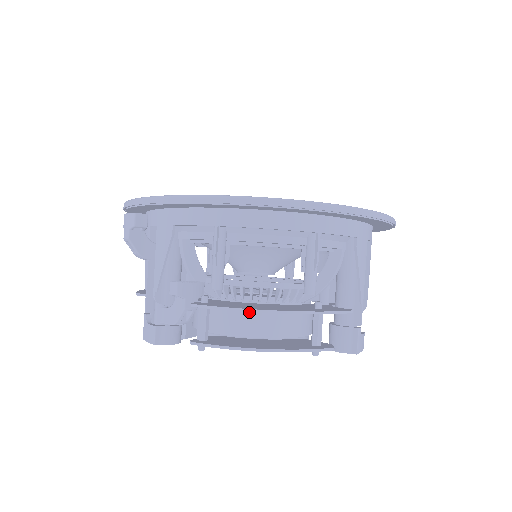
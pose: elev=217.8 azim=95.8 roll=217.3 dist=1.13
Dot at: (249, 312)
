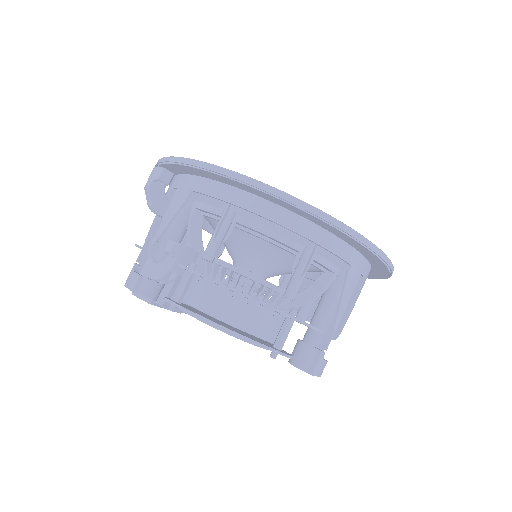
Dot at: (228, 297)
